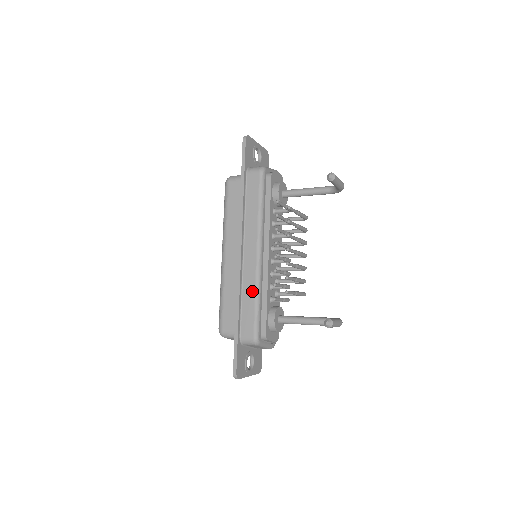
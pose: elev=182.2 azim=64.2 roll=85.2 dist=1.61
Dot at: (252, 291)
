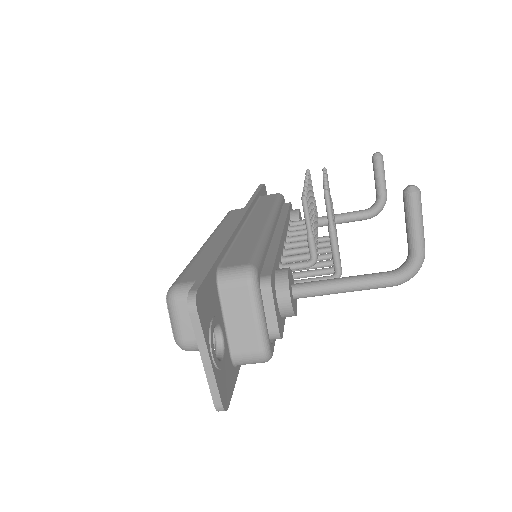
Dot at: (254, 237)
